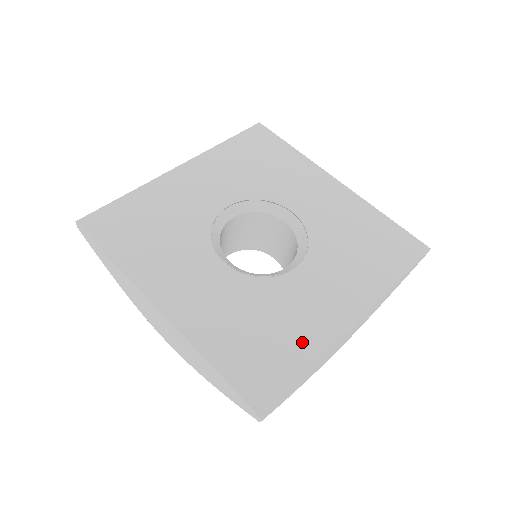
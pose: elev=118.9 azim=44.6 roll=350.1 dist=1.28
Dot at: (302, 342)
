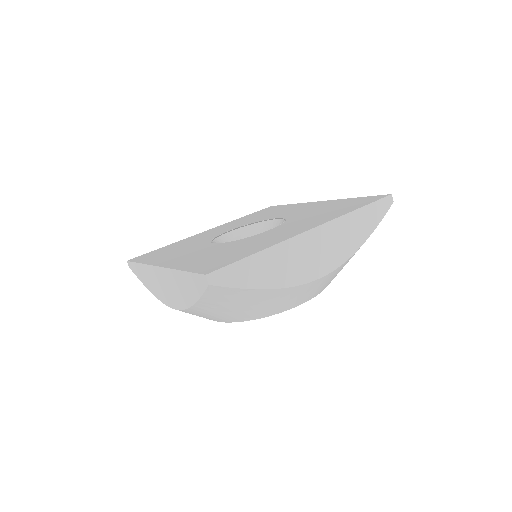
Dot at: (257, 247)
